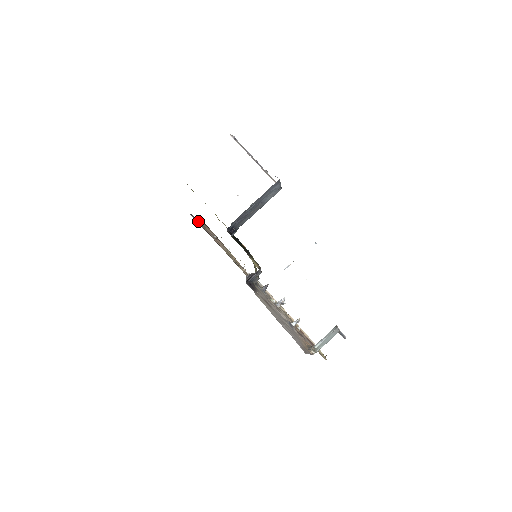
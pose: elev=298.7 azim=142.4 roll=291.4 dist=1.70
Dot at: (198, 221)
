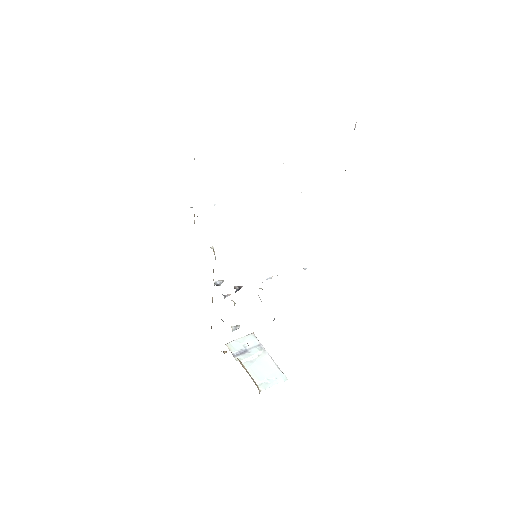
Dot at: occluded
